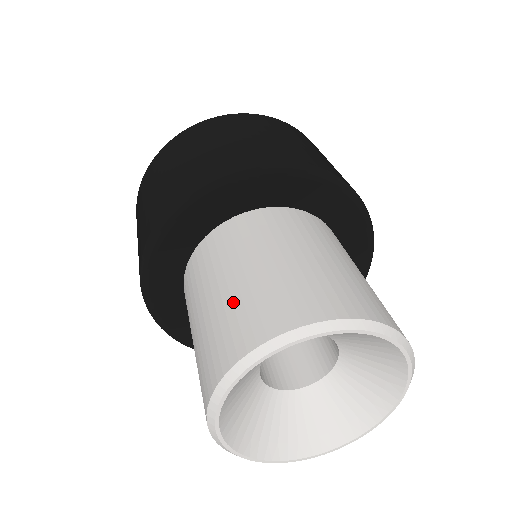
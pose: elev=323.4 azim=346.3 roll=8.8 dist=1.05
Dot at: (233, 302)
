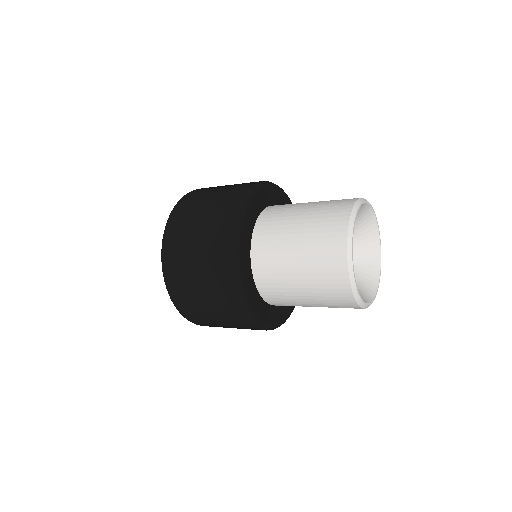
Dot at: (326, 201)
